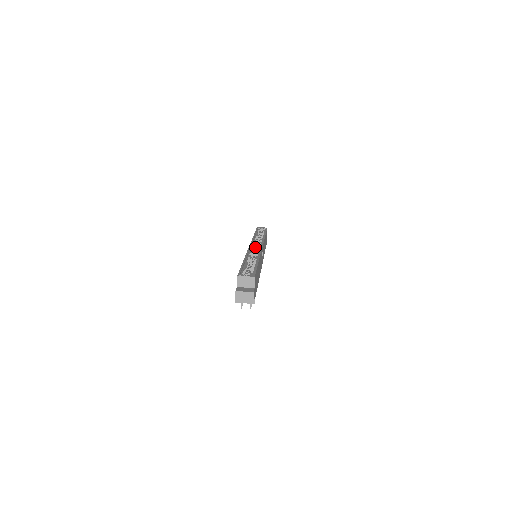
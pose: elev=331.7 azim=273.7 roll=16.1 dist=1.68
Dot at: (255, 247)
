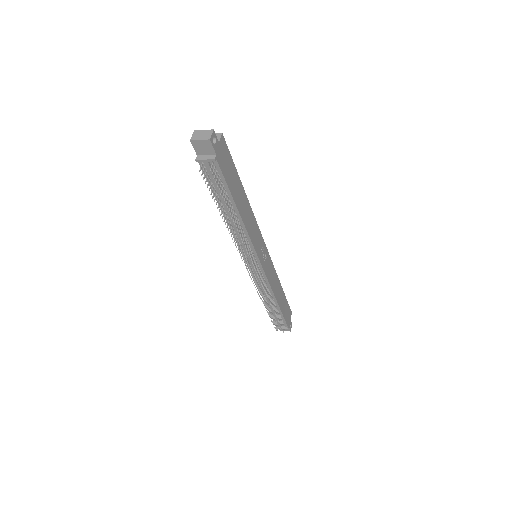
Dot at: occluded
